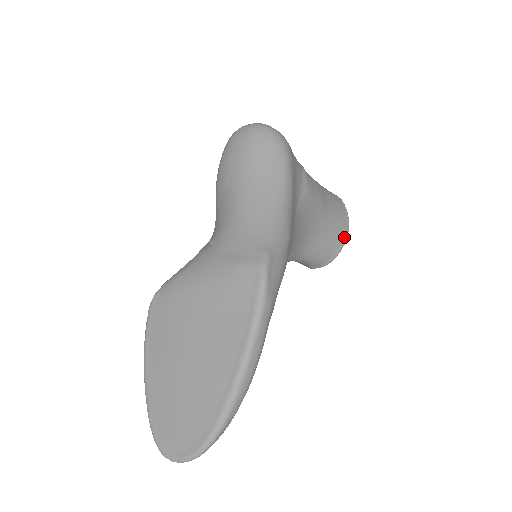
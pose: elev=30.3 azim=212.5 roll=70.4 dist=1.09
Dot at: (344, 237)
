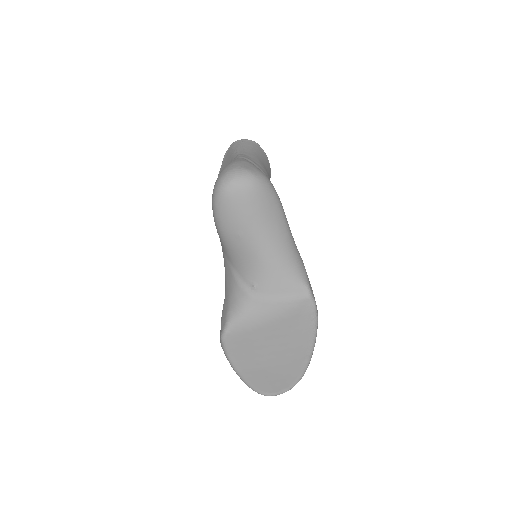
Dot at: (270, 176)
